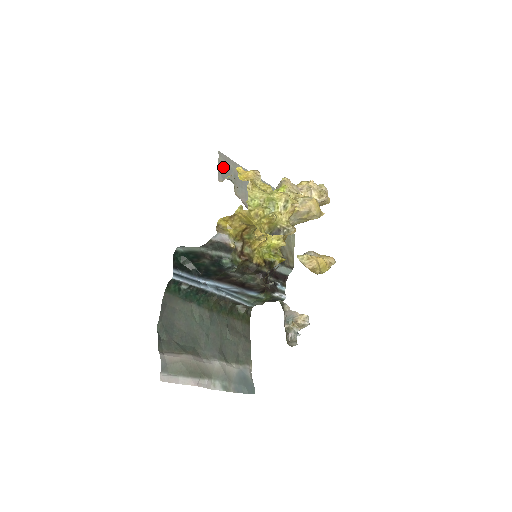
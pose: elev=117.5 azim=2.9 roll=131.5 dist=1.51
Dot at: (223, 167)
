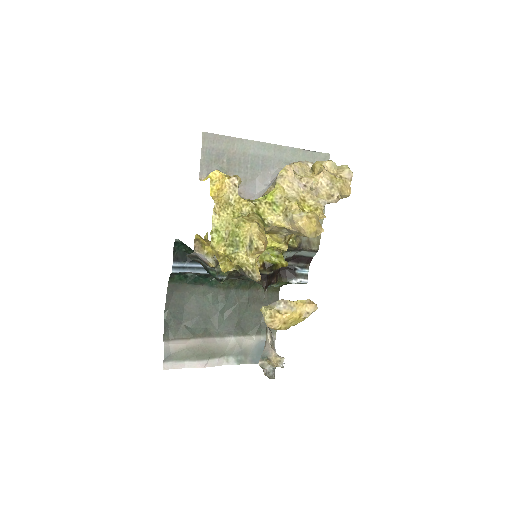
Dot at: (209, 154)
